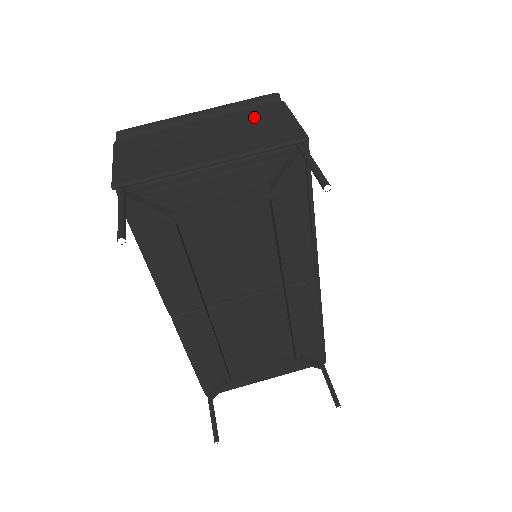
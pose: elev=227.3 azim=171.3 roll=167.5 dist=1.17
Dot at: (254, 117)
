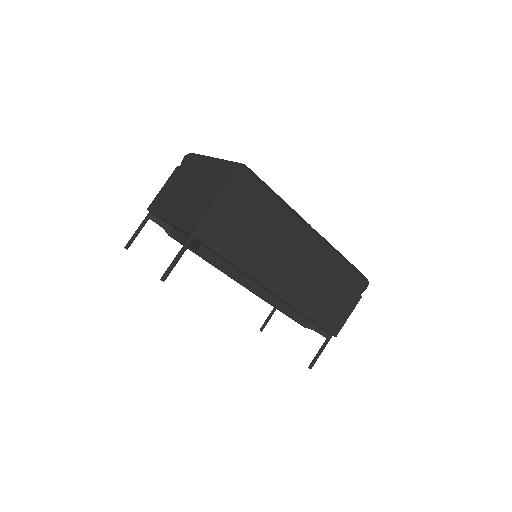
Dot at: (207, 191)
